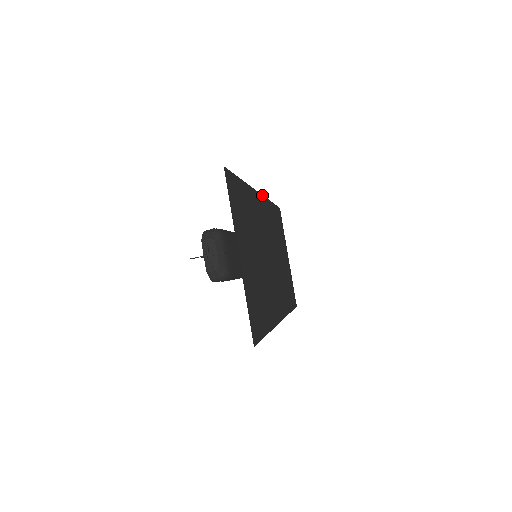
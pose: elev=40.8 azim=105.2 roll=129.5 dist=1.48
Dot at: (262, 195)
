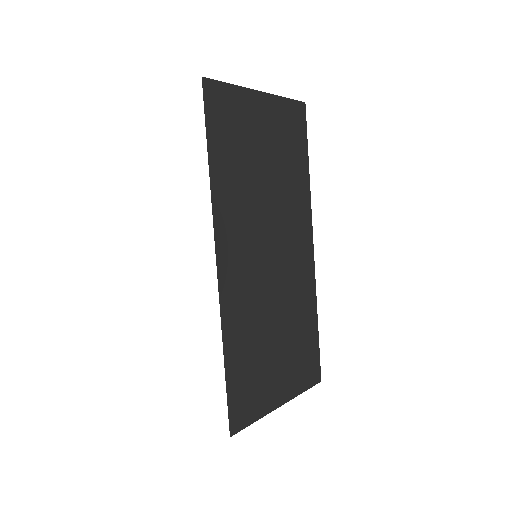
Dot at: (215, 247)
